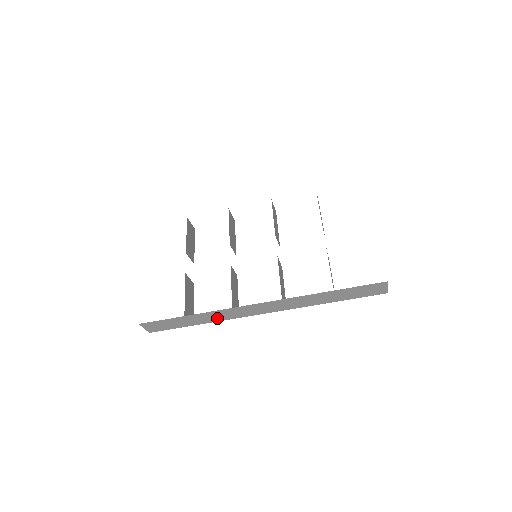
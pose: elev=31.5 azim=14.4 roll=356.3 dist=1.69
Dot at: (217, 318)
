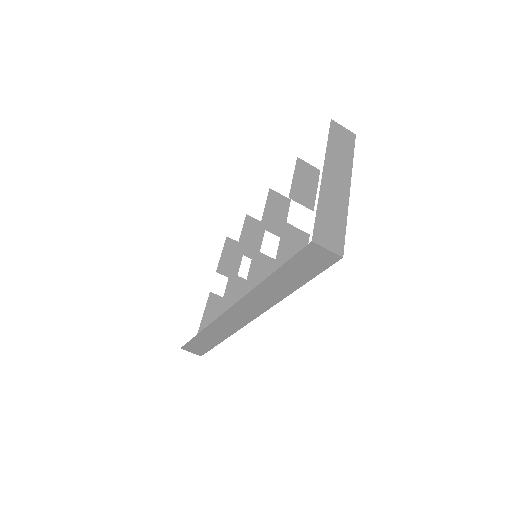
Dot at: (225, 332)
